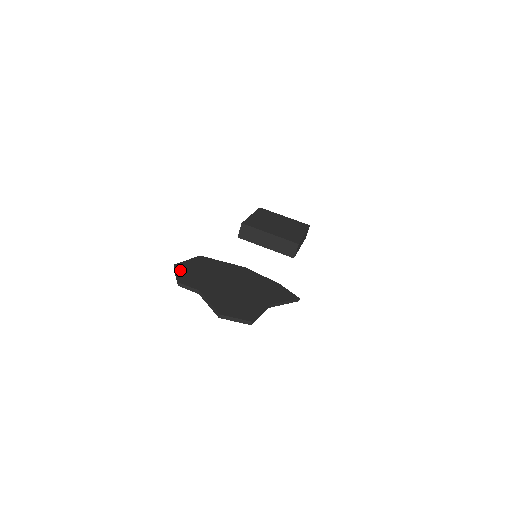
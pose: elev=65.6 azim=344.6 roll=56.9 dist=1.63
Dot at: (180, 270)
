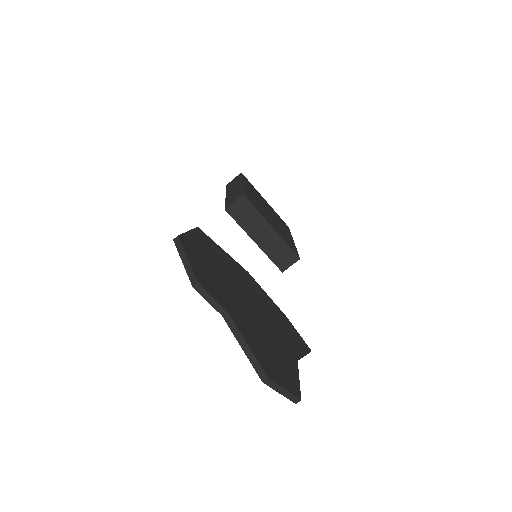
Dot at: (189, 252)
